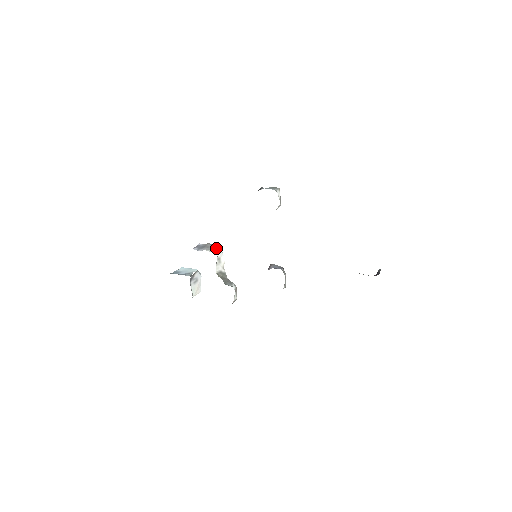
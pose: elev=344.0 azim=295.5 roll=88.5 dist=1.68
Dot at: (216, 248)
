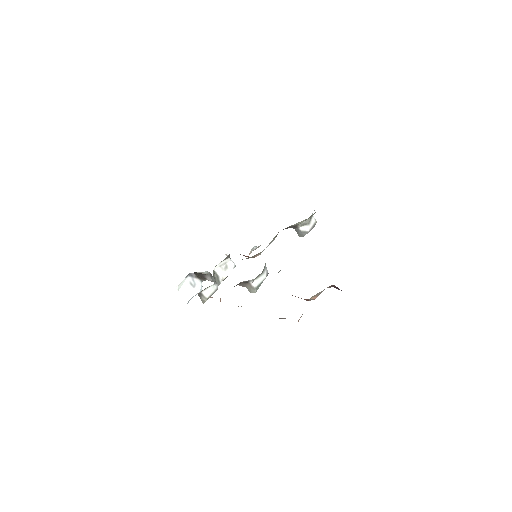
Dot at: occluded
